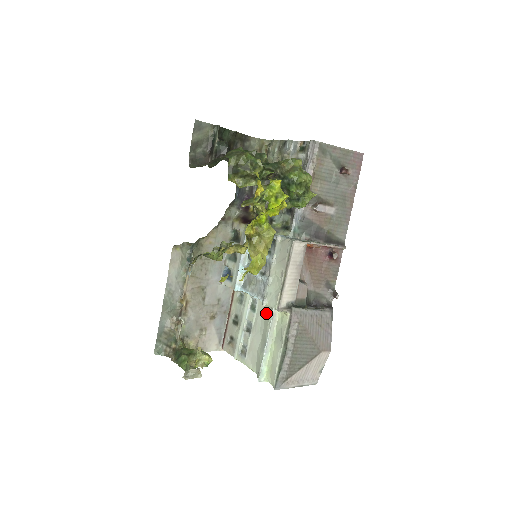
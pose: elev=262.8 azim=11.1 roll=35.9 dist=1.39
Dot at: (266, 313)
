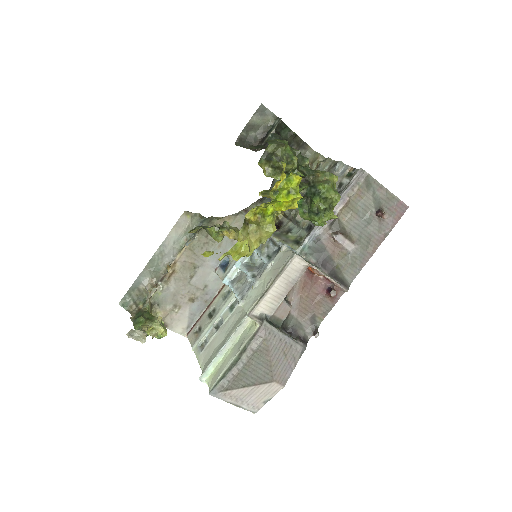
Dot at: (240, 317)
